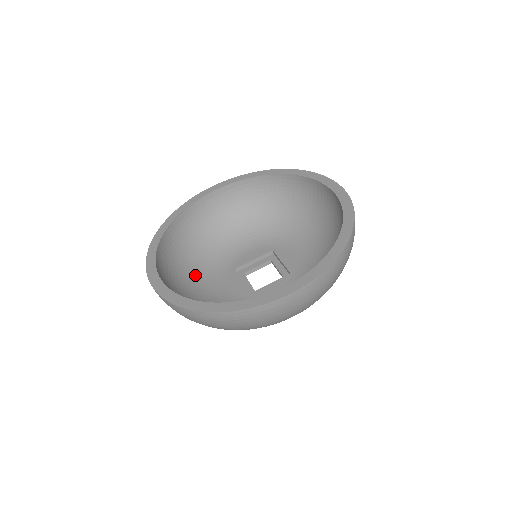
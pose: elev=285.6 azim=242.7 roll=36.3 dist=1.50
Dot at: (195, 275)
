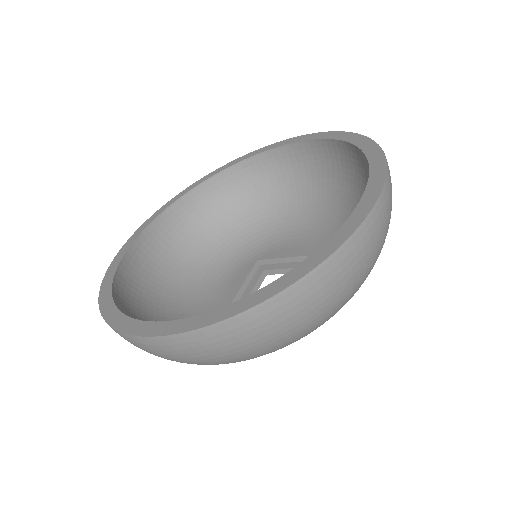
Dot at: occluded
